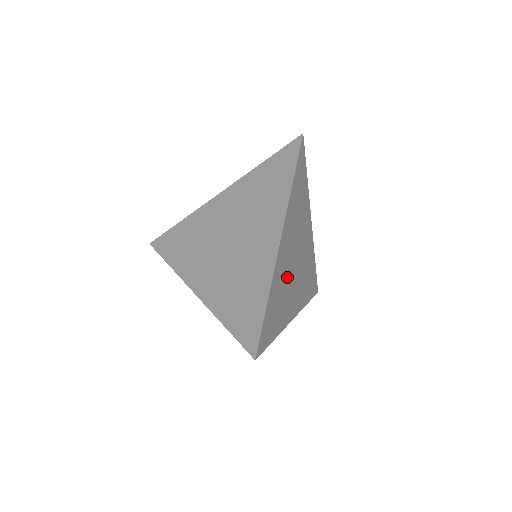
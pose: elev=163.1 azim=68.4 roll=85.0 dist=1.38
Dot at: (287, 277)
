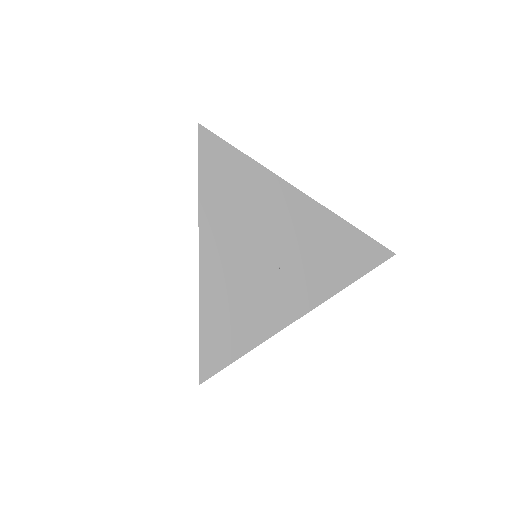
Dot at: (249, 280)
